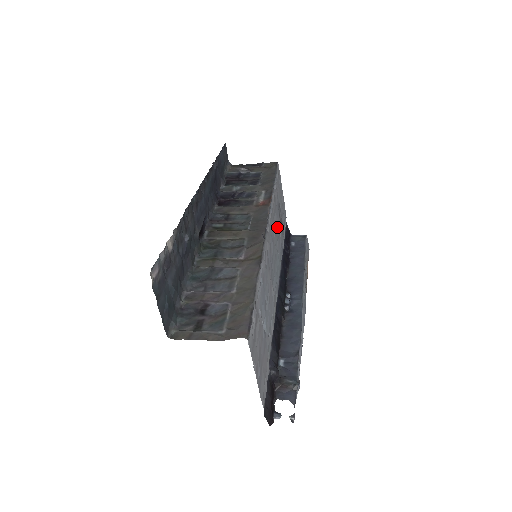
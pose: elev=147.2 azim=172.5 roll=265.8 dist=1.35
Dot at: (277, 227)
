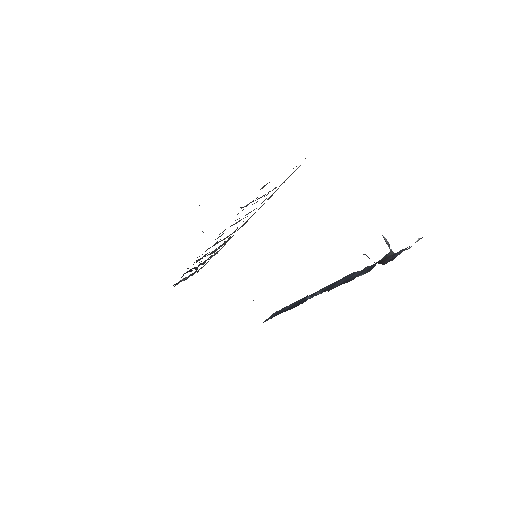
Dot at: occluded
